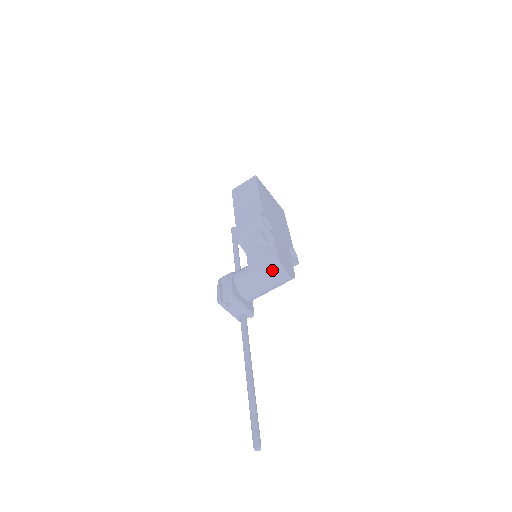
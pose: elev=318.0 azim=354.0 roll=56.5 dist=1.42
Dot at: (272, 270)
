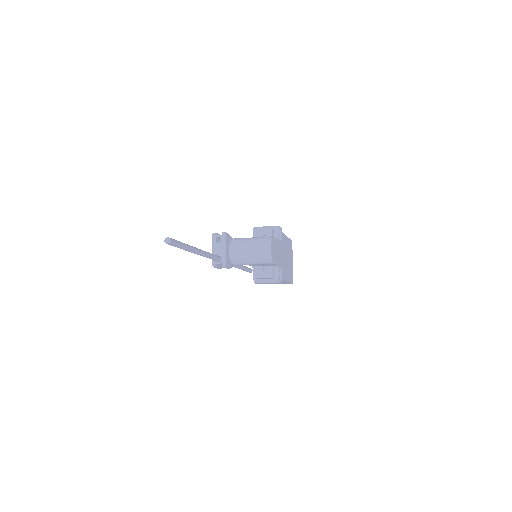
Dot at: (263, 239)
